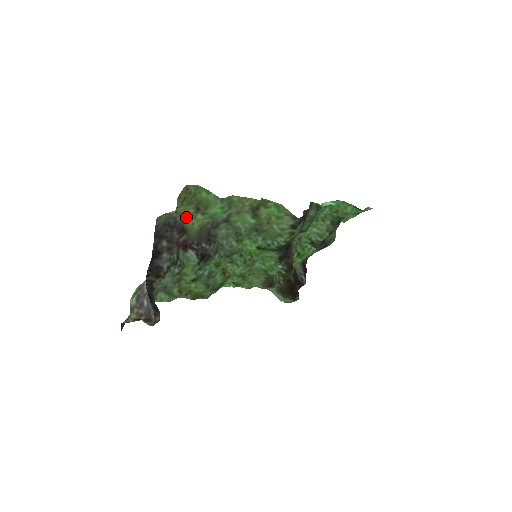
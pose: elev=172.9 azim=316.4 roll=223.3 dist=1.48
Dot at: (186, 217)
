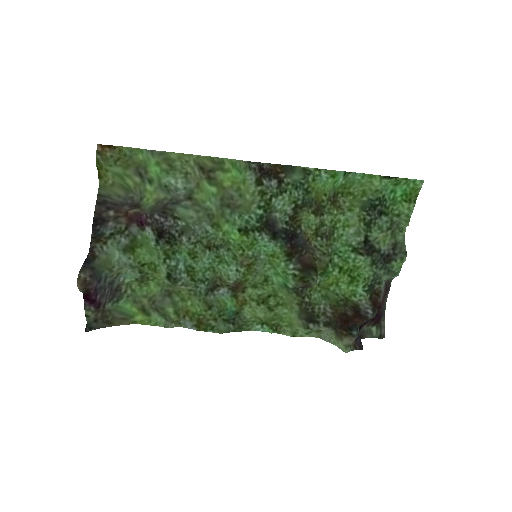
Dot at: (142, 195)
